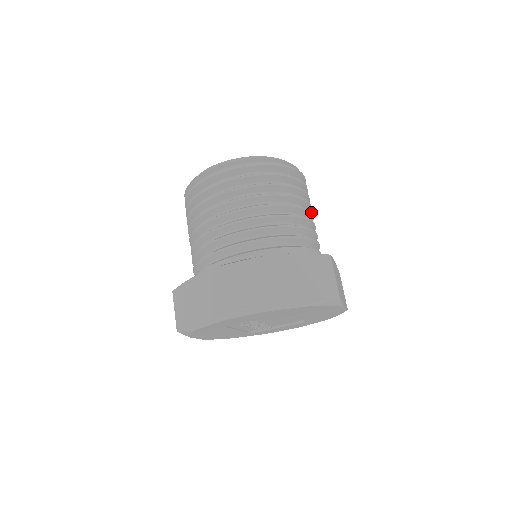
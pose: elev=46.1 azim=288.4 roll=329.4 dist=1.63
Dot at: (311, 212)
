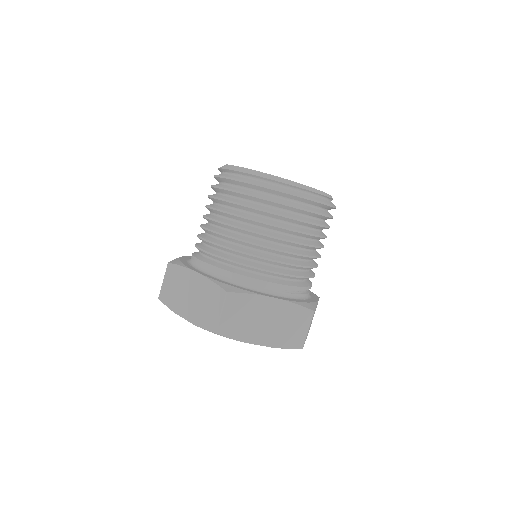
Dot at: (279, 238)
